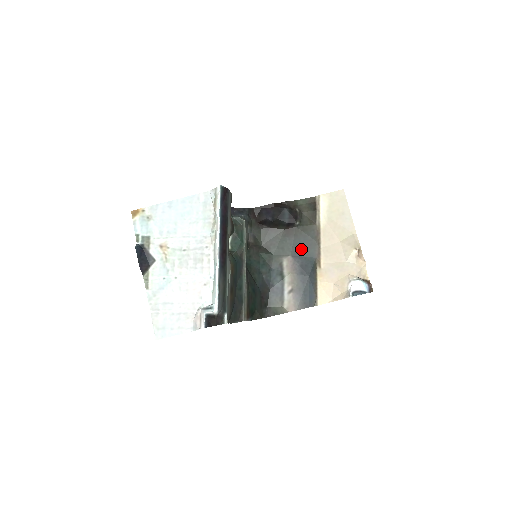
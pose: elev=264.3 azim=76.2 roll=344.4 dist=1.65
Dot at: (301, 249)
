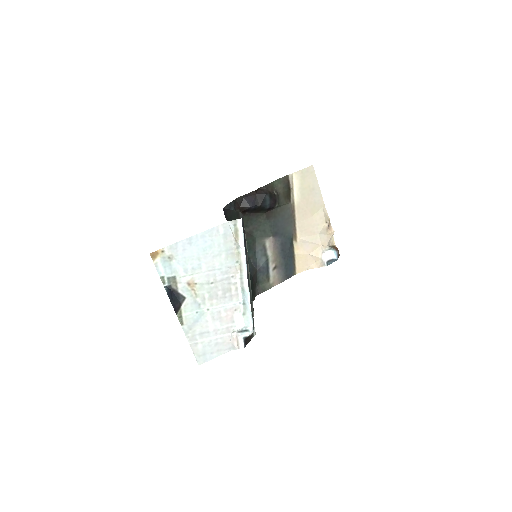
Dot at: (280, 228)
